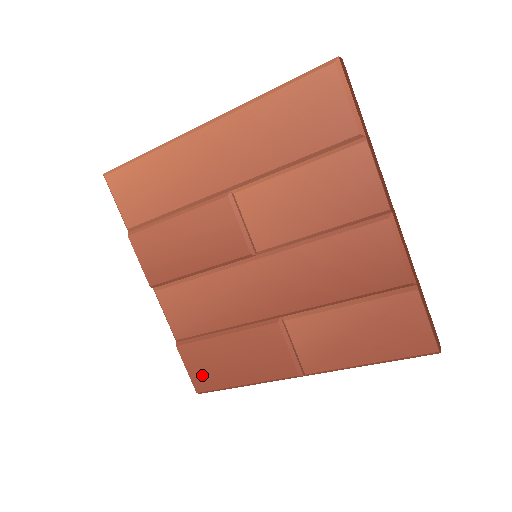
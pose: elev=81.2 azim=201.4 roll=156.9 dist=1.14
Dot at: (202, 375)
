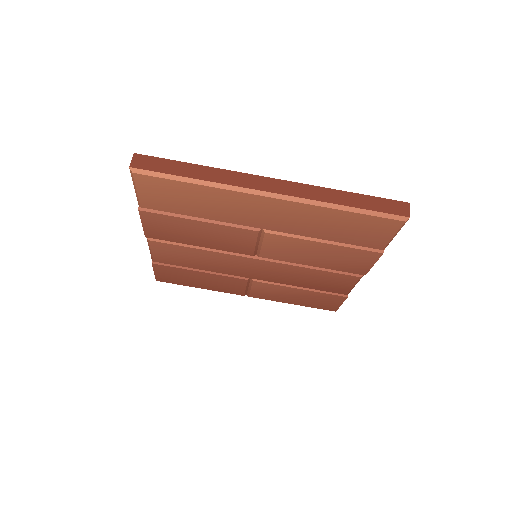
Dot at: (167, 277)
